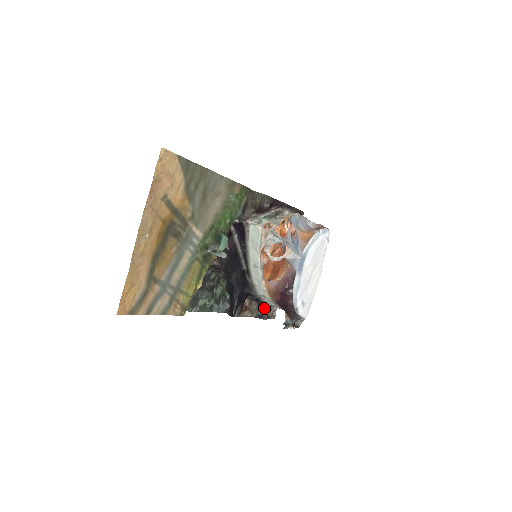
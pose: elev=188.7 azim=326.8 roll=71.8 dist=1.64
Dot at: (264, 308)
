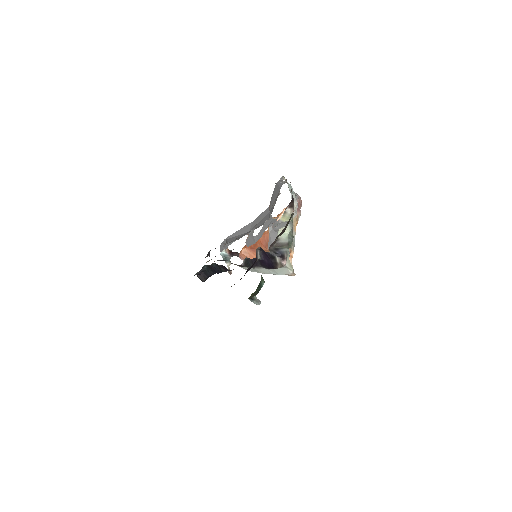
Dot at: occluded
